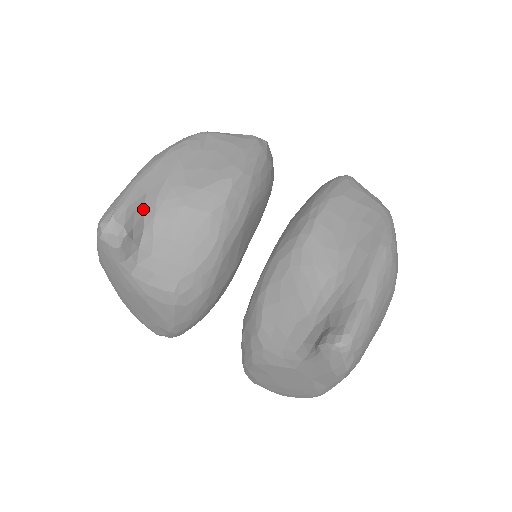
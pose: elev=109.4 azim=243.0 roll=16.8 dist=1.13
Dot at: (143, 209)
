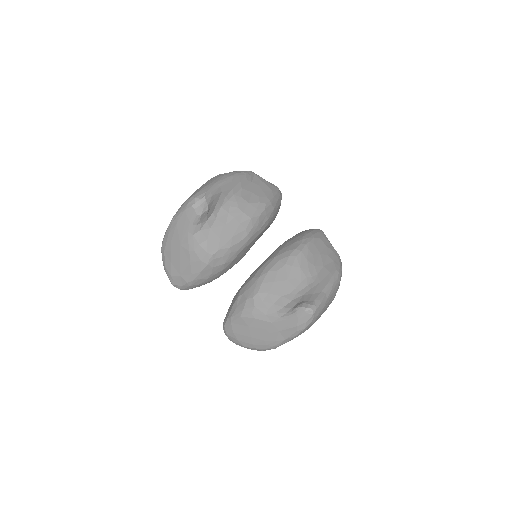
Dot at: (218, 200)
